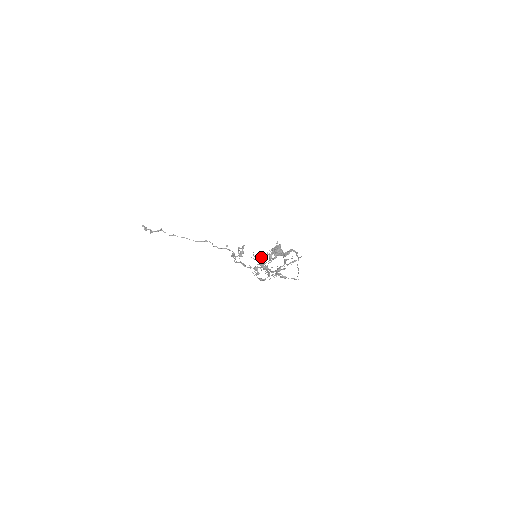
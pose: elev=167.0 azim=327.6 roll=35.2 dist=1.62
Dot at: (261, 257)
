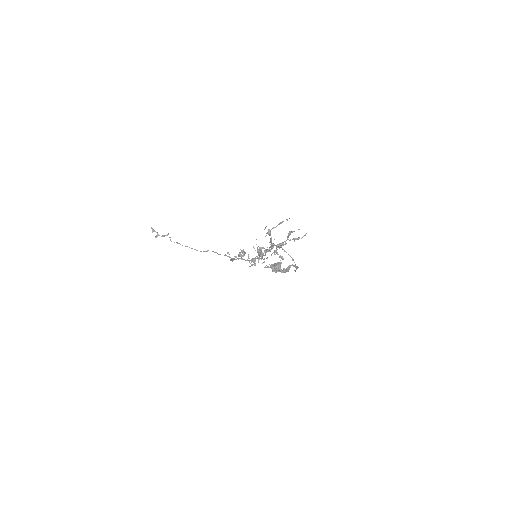
Dot at: (263, 247)
